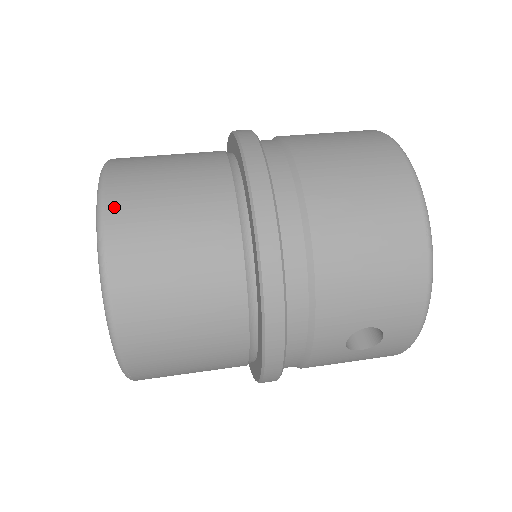
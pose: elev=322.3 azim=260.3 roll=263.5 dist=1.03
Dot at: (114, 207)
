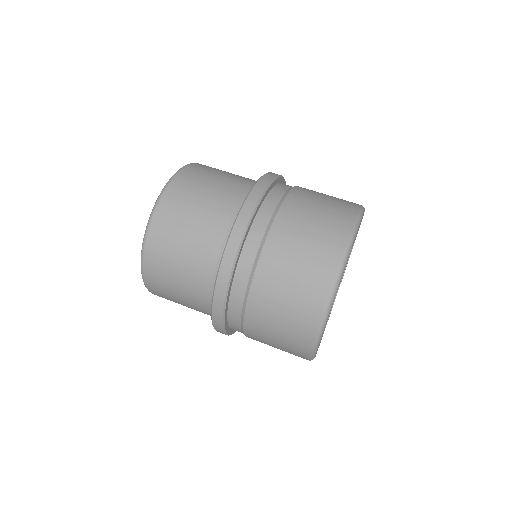
Dot at: (149, 278)
